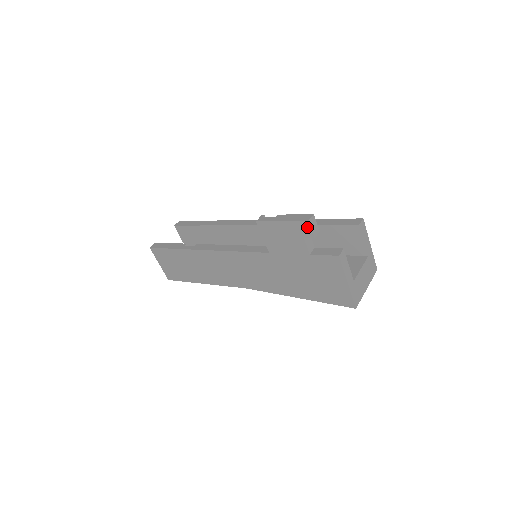
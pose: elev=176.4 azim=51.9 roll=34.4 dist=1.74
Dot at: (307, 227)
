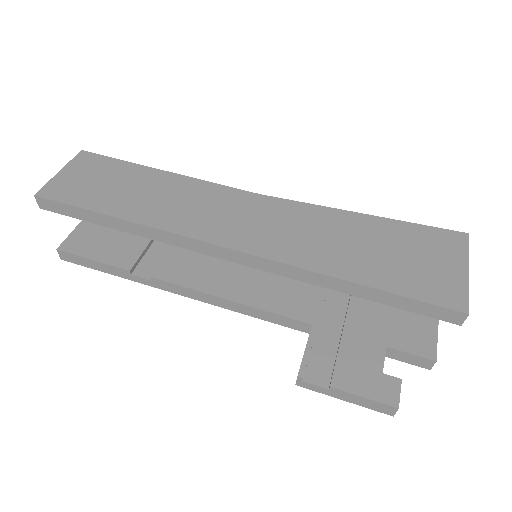
Dot at: occluded
